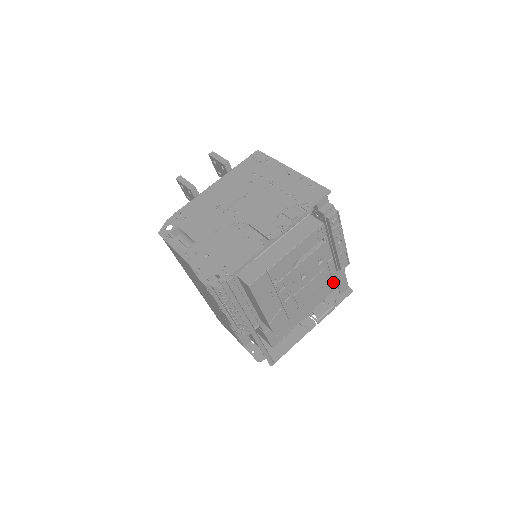
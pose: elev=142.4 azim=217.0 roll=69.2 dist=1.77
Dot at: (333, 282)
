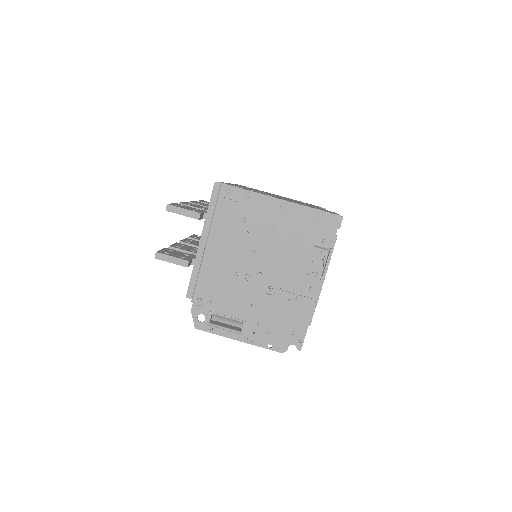
Dot at: occluded
